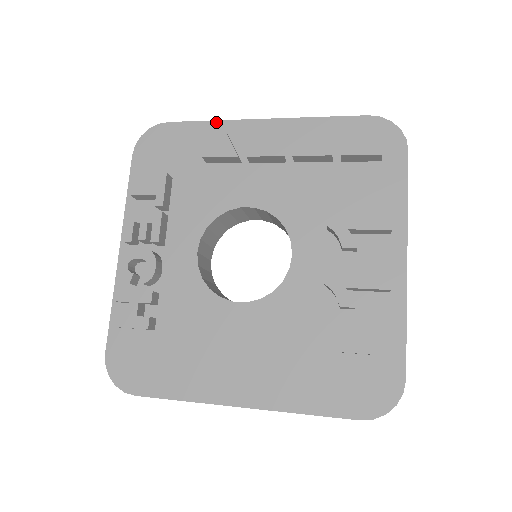
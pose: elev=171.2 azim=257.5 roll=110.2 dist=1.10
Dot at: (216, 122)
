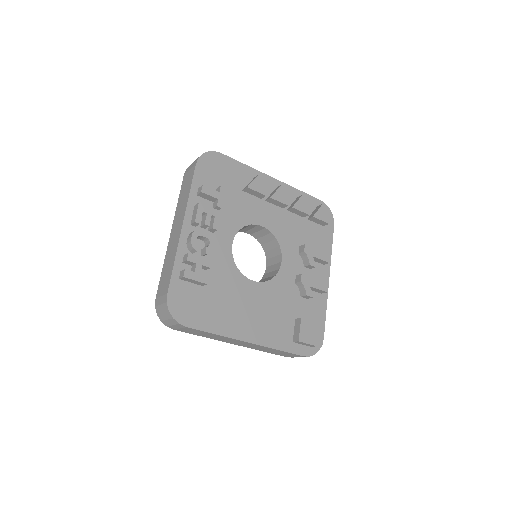
Dot at: (249, 167)
